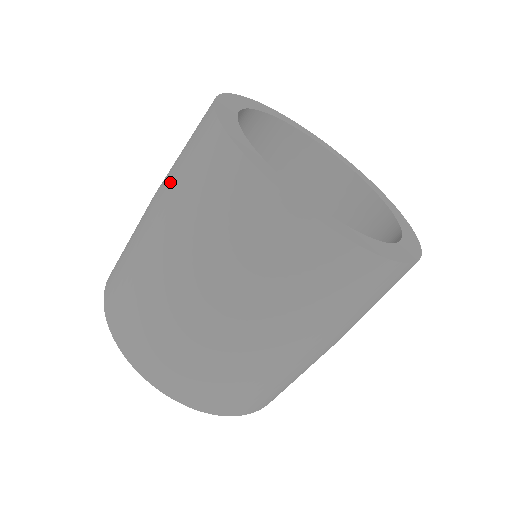
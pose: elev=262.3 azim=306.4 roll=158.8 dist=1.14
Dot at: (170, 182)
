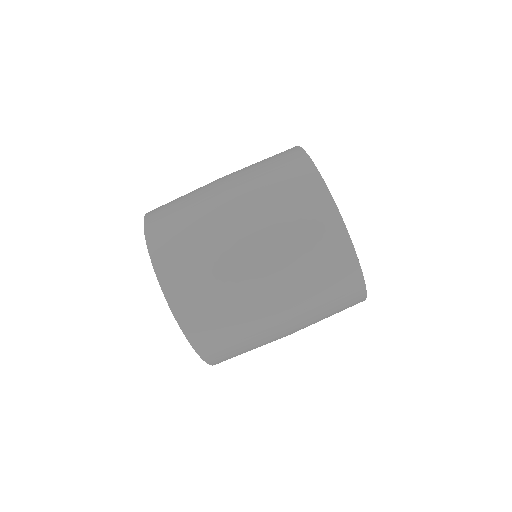
Dot at: occluded
